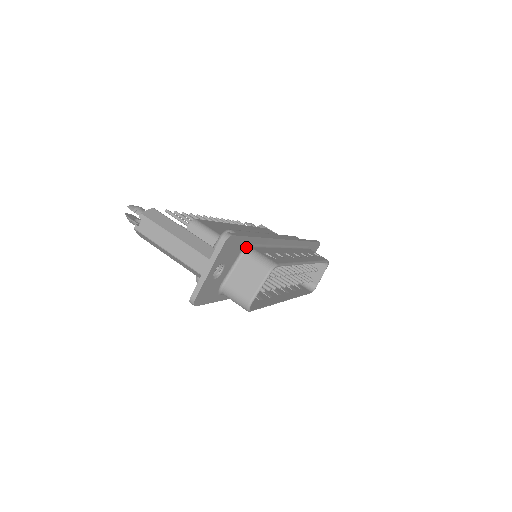
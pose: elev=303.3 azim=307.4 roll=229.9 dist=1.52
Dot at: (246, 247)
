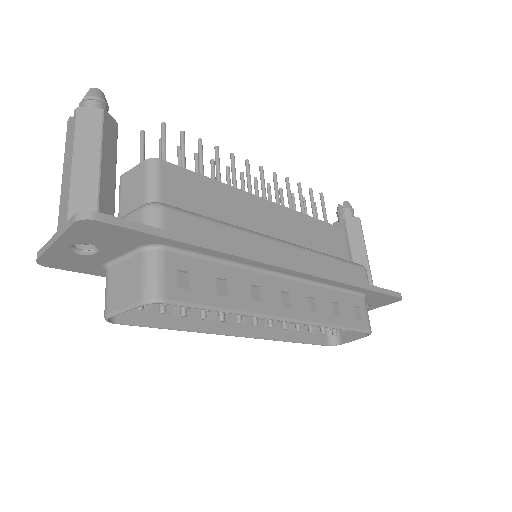
Dot at: (154, 245)
